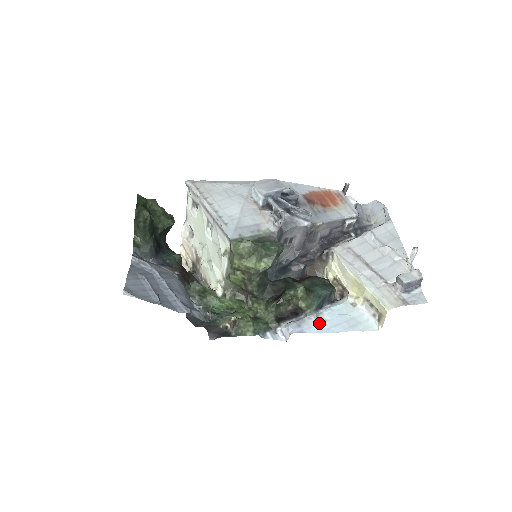
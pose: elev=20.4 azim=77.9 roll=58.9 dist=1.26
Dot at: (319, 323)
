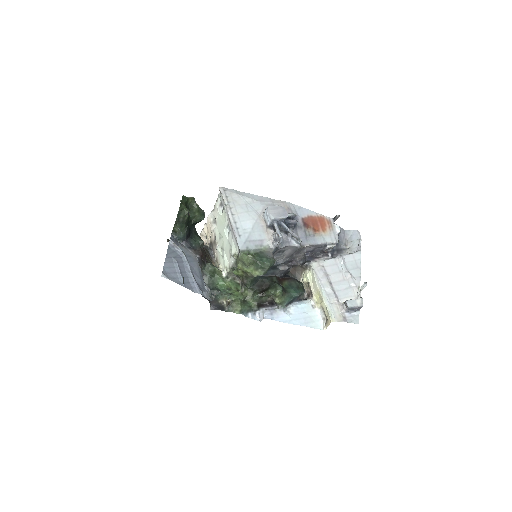
Dot at: (285, 315)
